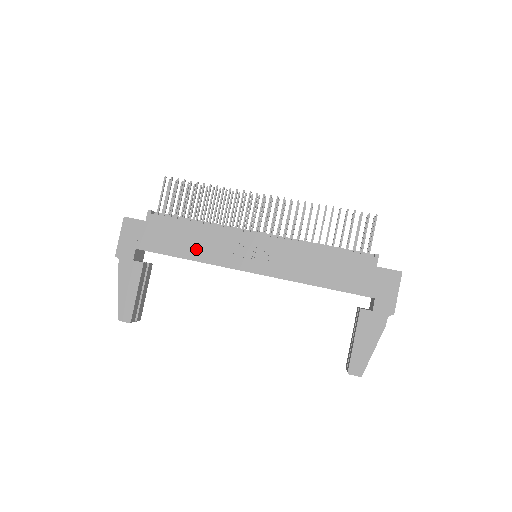
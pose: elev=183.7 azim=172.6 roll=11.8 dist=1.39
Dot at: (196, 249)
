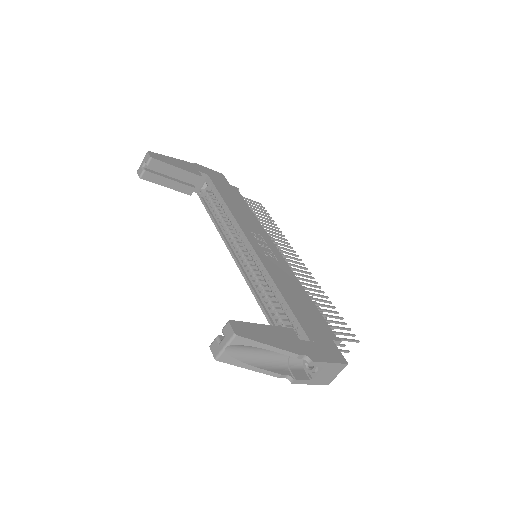
Dot at: (237, 209)
